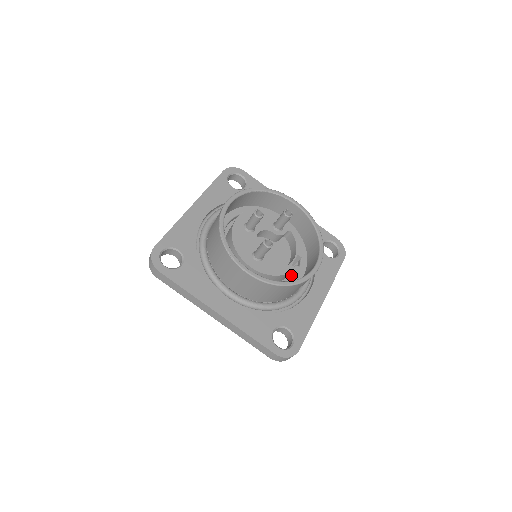
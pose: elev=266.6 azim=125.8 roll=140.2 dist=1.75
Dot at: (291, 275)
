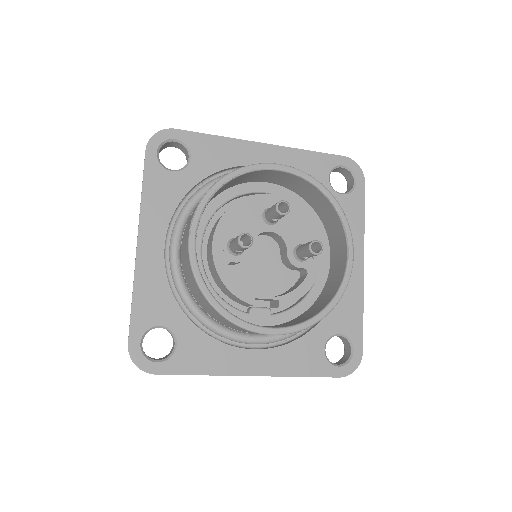
Dot at: (250, 309)
